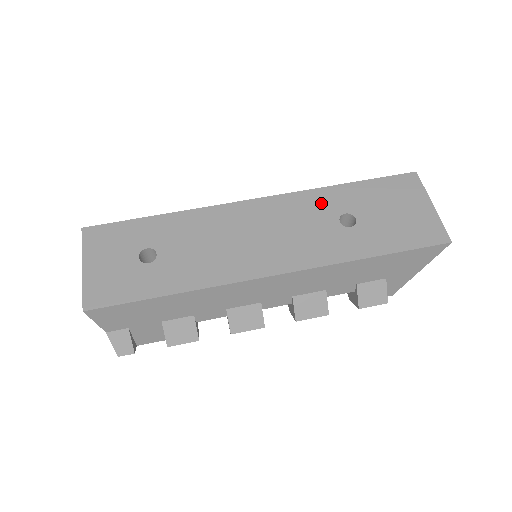
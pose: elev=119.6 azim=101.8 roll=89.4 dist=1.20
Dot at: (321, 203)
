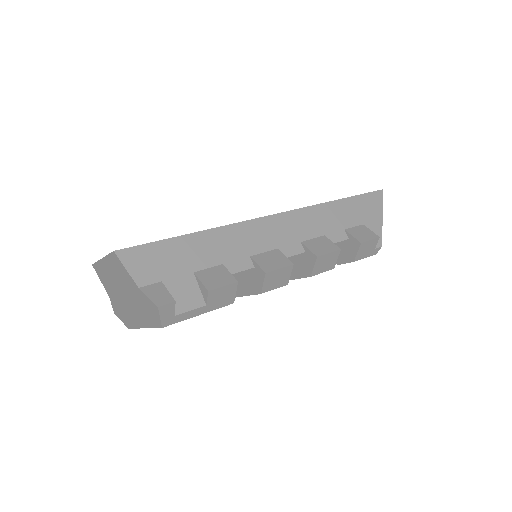
Dot at: occluded
